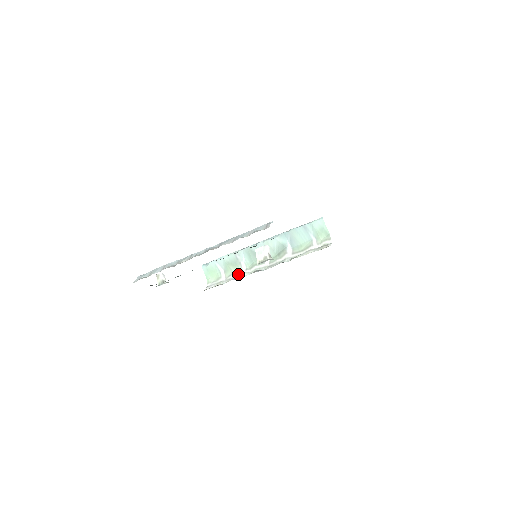
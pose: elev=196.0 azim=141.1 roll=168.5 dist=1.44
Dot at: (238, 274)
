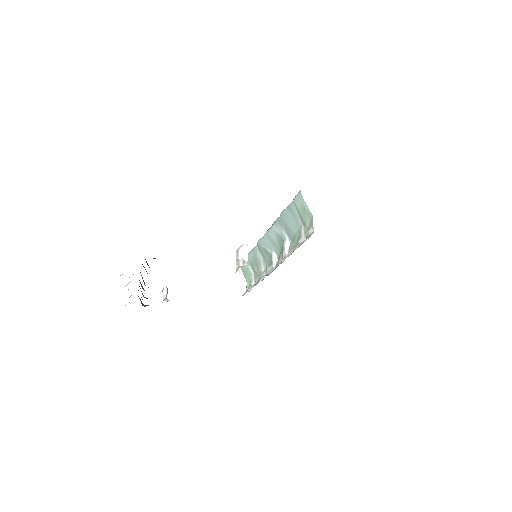
Dot at: (258, 278)
